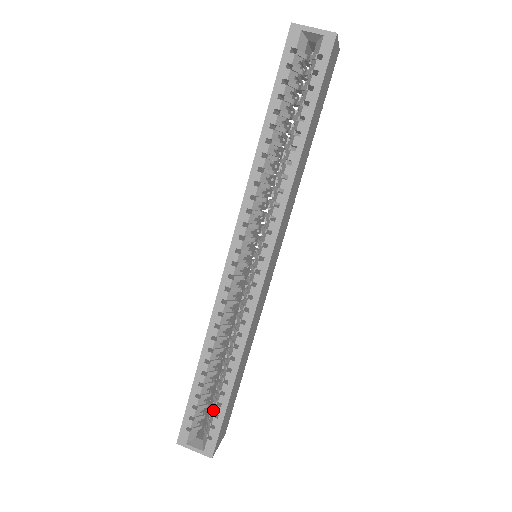
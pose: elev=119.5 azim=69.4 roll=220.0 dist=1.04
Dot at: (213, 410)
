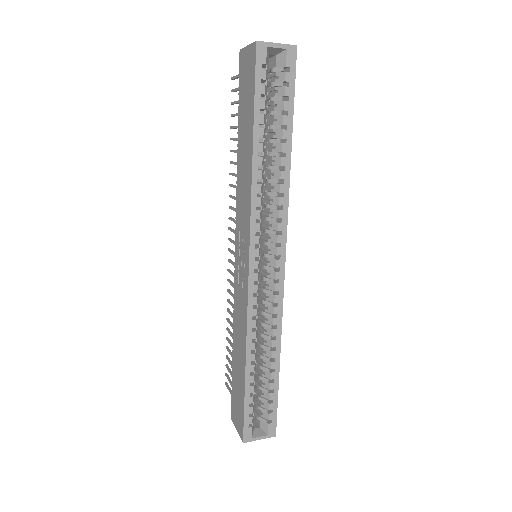
Dot at: (266, 399)
